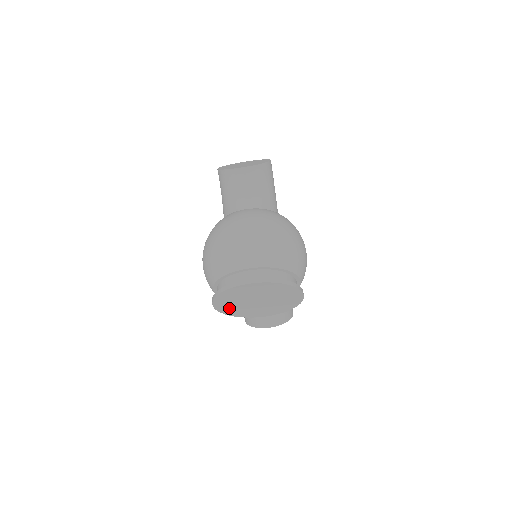
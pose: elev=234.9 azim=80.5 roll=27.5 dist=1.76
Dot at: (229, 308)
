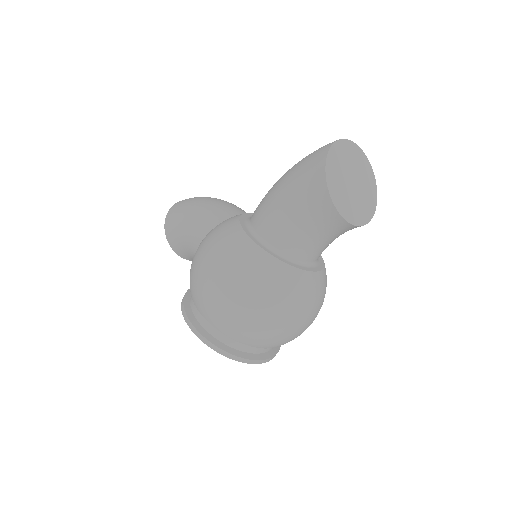
Dot at: occluded
